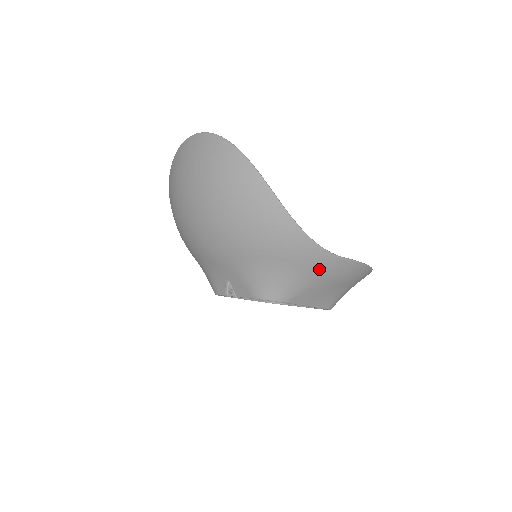
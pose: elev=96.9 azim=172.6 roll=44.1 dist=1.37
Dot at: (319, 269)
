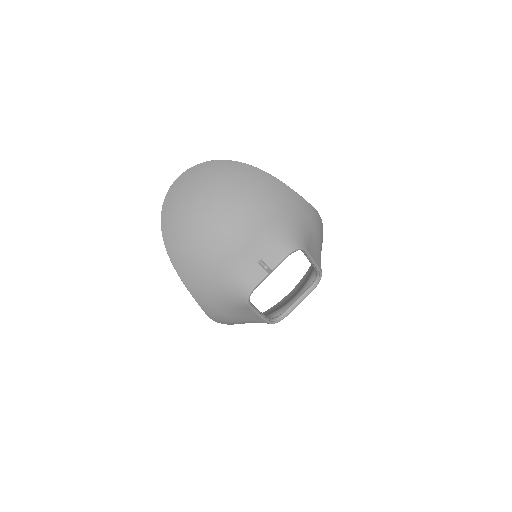
Dot at: (309, 217)
